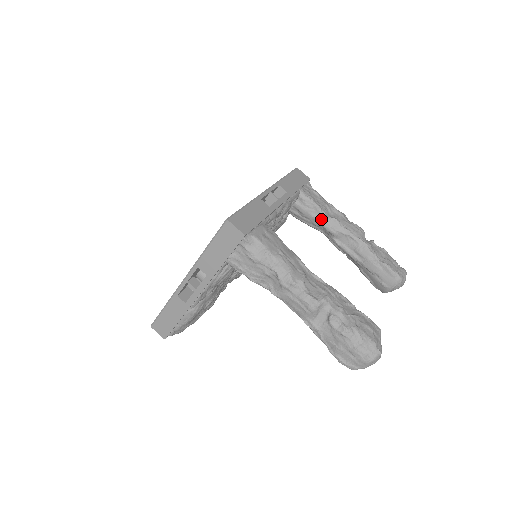
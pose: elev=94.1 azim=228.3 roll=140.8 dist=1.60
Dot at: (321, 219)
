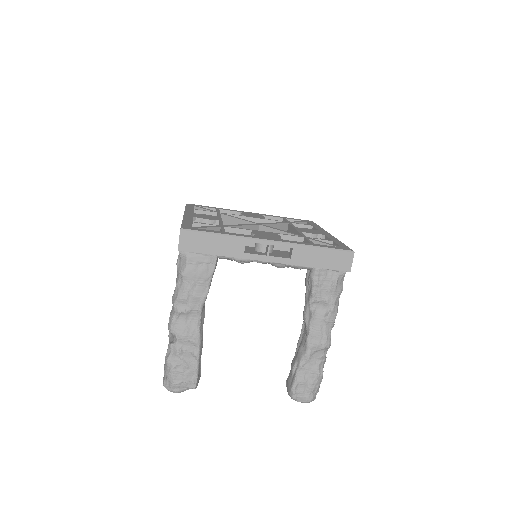
Dot at: (307, 301)
